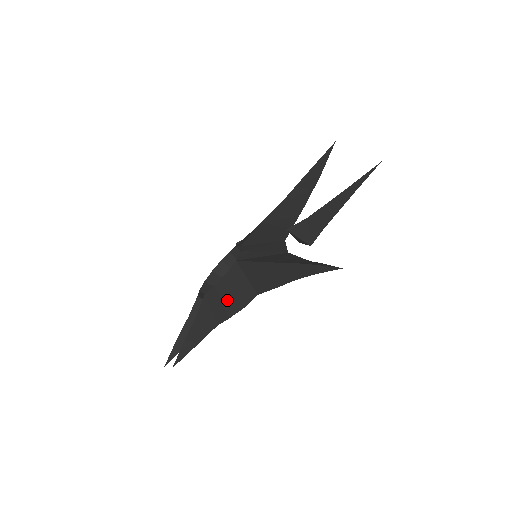
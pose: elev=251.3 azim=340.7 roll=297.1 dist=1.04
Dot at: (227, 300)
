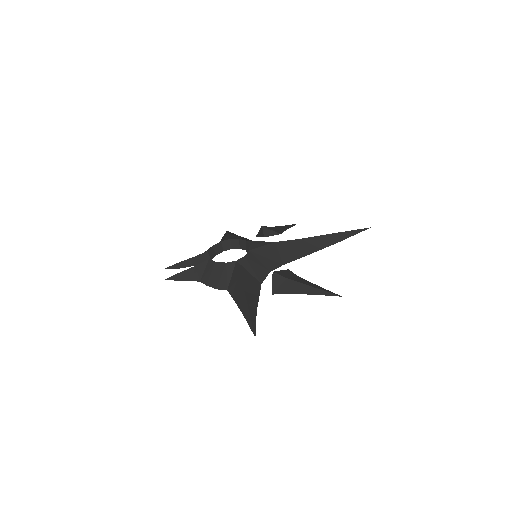
Dot at: (214, 276)
